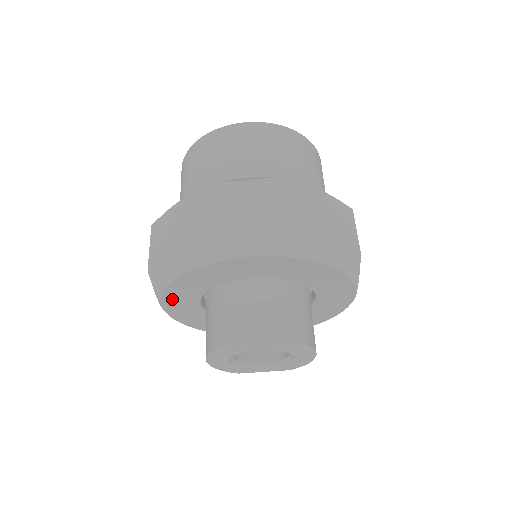
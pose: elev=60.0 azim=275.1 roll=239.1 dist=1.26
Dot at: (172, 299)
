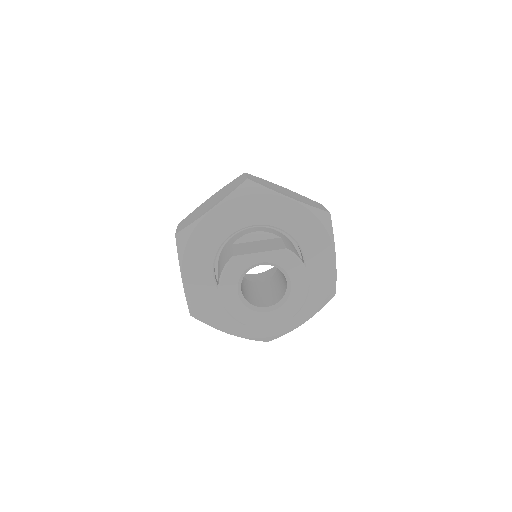
Dot at: (191, 261)
